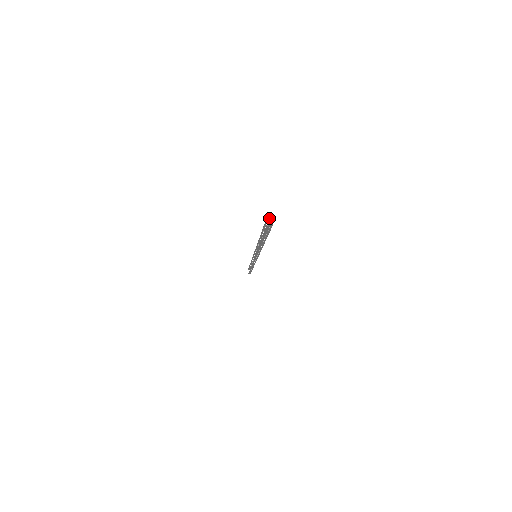
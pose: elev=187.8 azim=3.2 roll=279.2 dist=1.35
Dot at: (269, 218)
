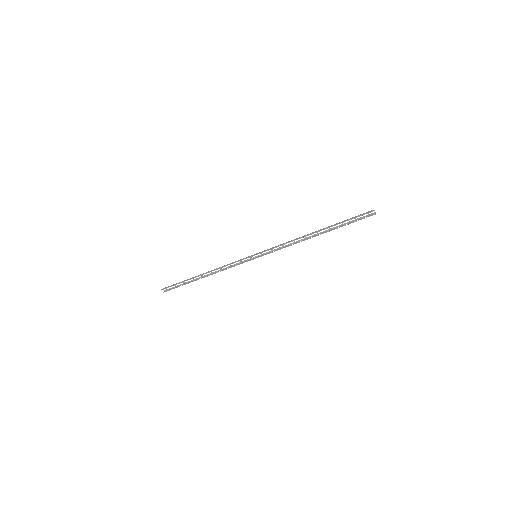
Dot at: (370, 211)
